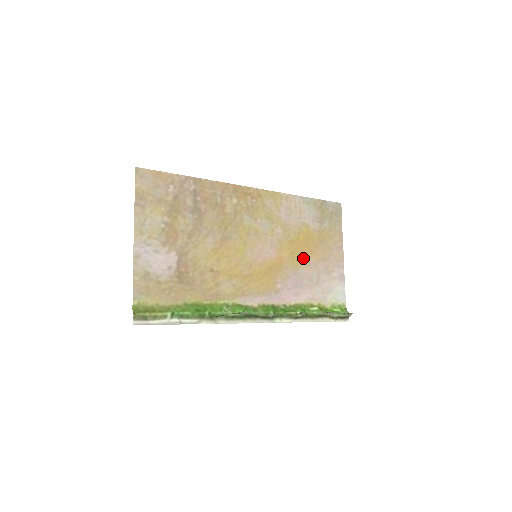
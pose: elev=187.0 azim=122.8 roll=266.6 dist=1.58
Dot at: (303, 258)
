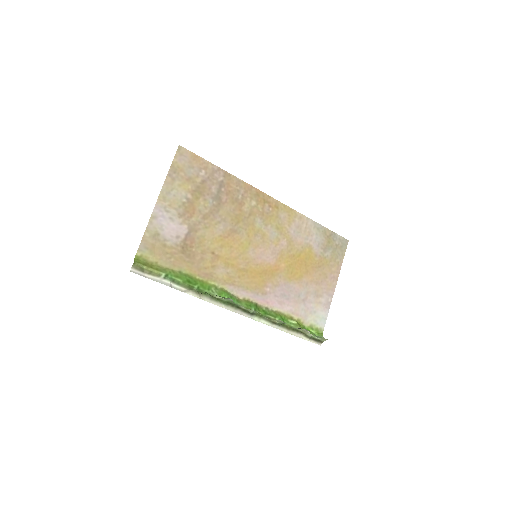
Dot at: (298, 274)
